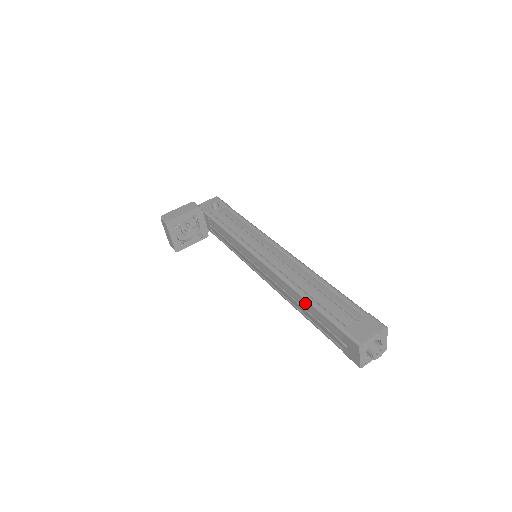
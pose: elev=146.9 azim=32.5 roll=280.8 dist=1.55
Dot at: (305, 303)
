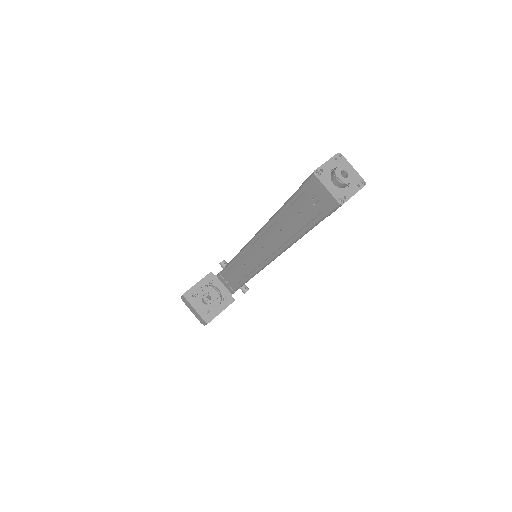
Dot at: (281, 218)
